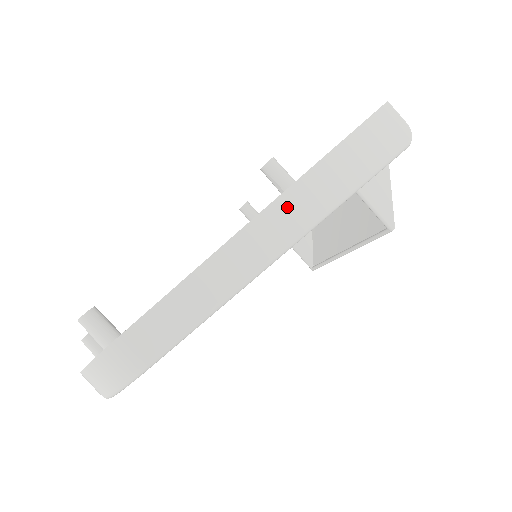
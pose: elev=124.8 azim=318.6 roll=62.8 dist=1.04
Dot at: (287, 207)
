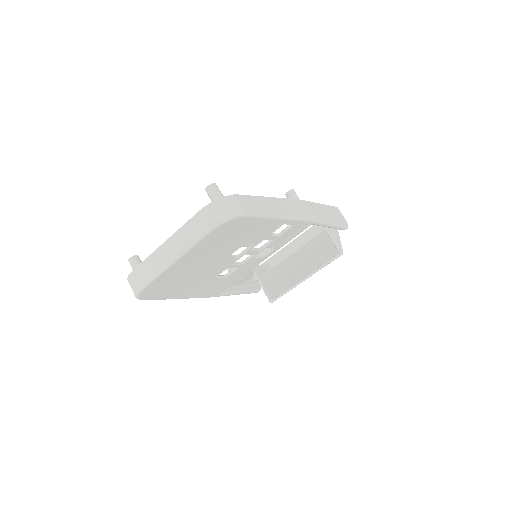
Dot at: (303, 205)
